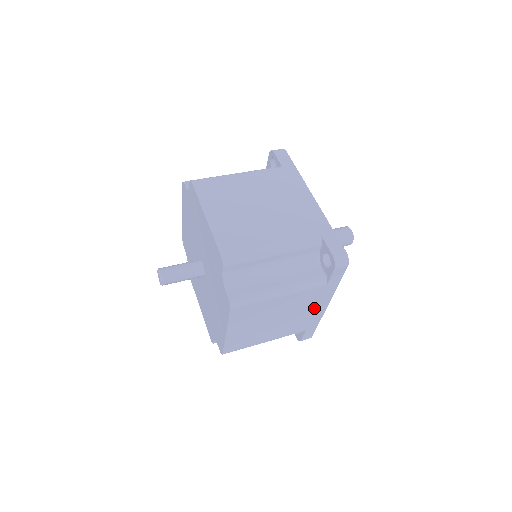
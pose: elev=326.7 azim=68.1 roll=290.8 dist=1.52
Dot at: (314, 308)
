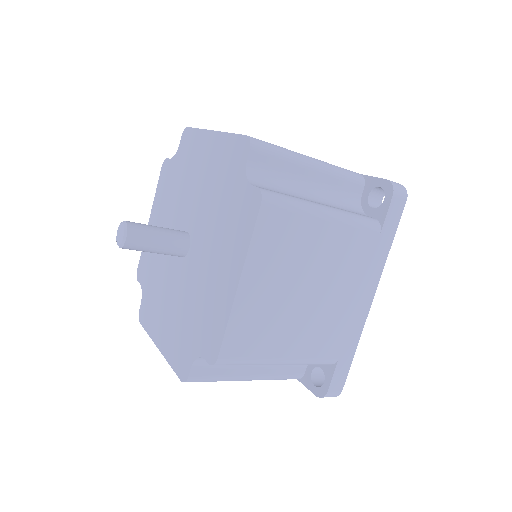
Dot at: (358, 293)
